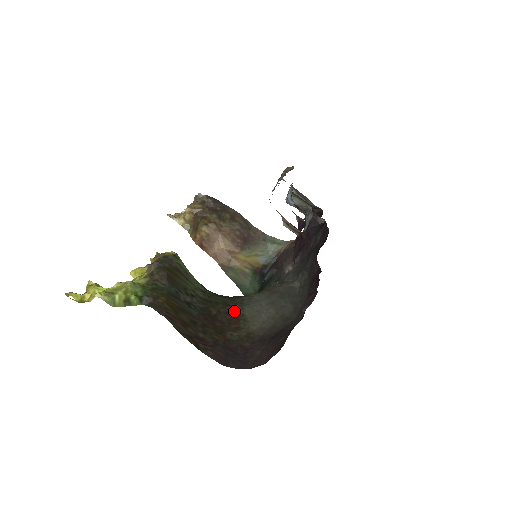
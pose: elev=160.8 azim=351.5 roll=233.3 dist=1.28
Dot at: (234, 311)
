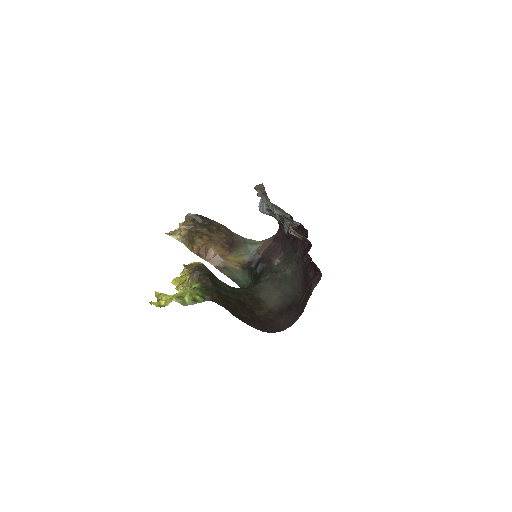
Dot at: (254, 297)
